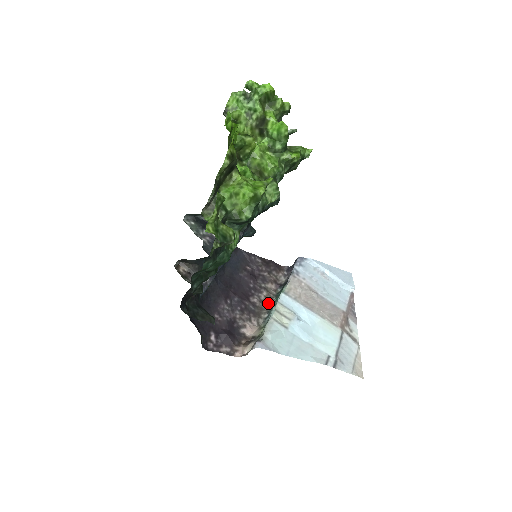
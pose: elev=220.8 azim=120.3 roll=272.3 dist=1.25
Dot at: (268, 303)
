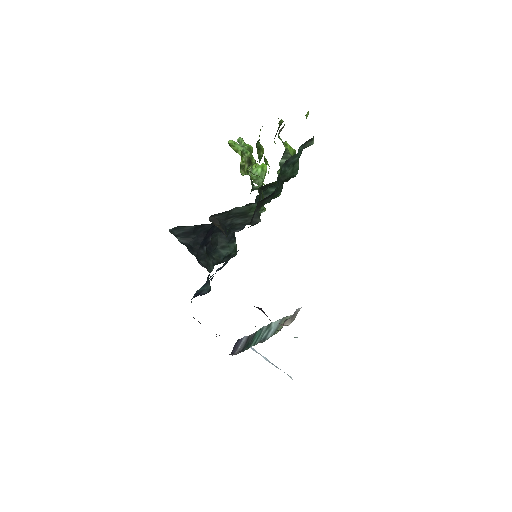
Dot at: occluded
